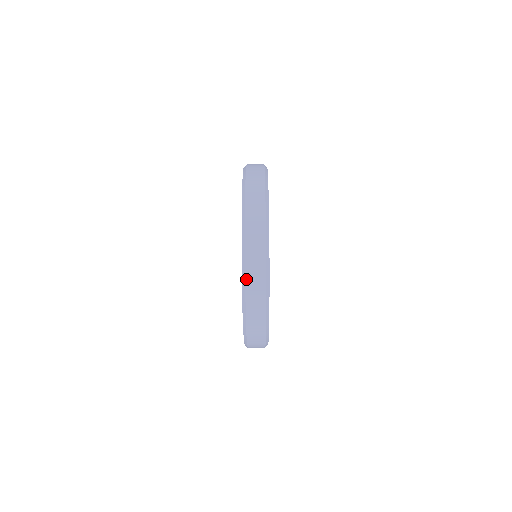
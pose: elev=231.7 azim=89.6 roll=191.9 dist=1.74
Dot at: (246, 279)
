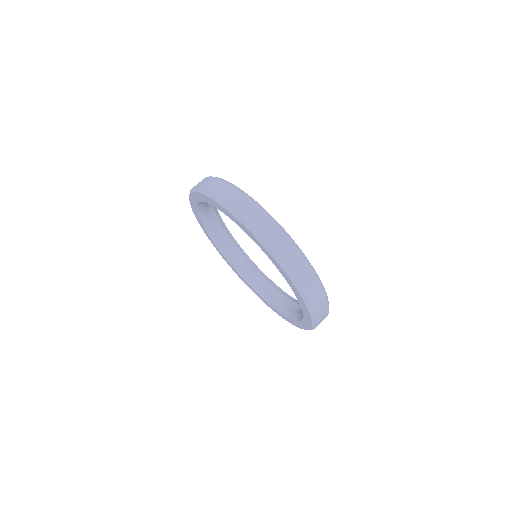
Dot at: (266, 242)
